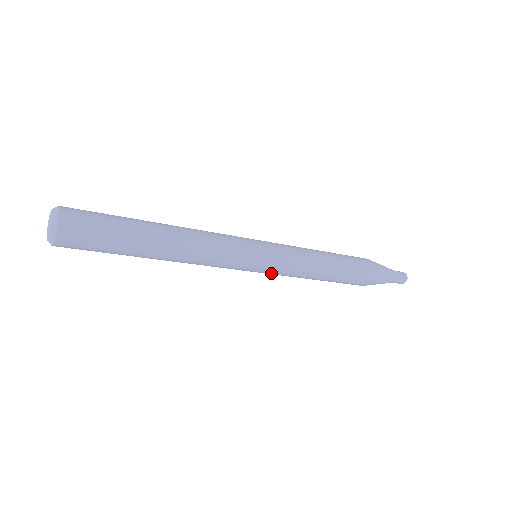
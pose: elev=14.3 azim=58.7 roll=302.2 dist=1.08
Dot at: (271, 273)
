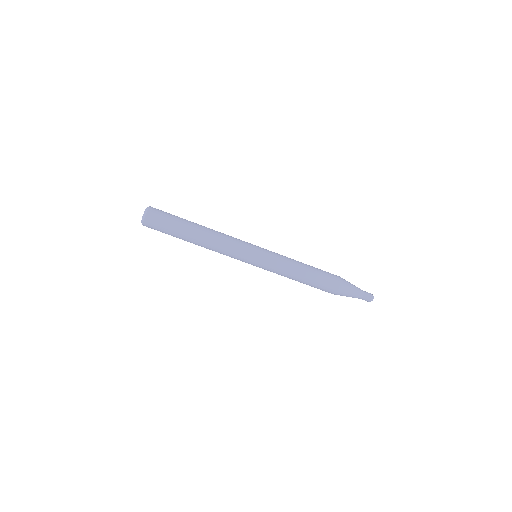
Dot at: (267, 261)
